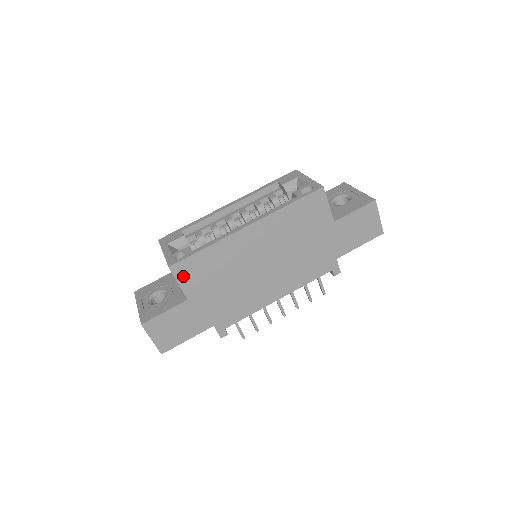
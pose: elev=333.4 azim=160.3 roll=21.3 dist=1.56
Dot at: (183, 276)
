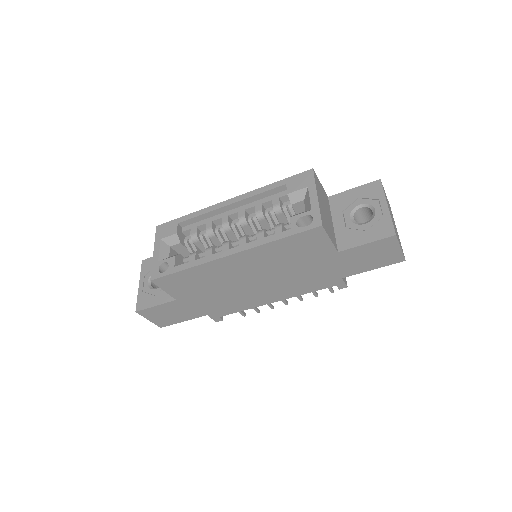
Dot at: (167, 286)
